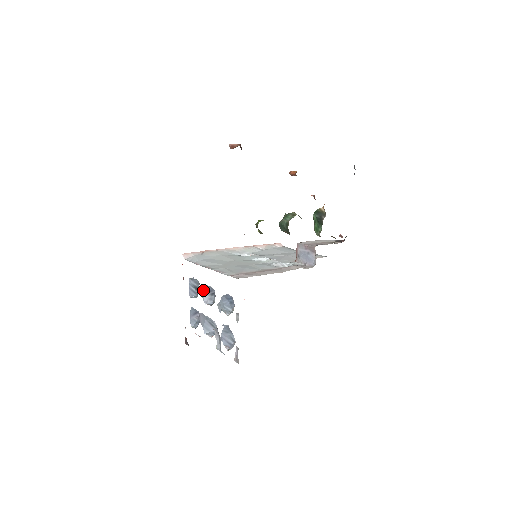
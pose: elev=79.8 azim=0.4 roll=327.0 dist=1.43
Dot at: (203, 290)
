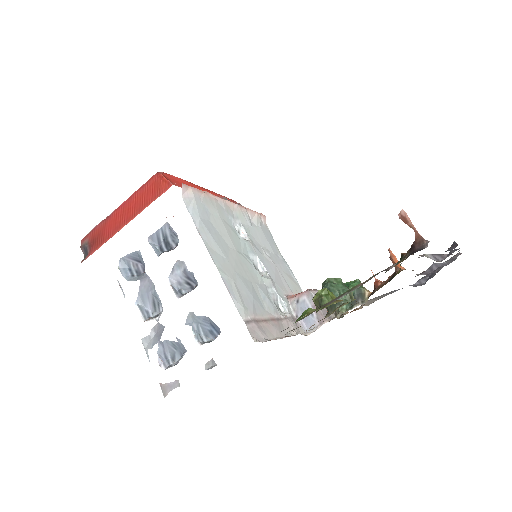
Dot at: (180, 267)
